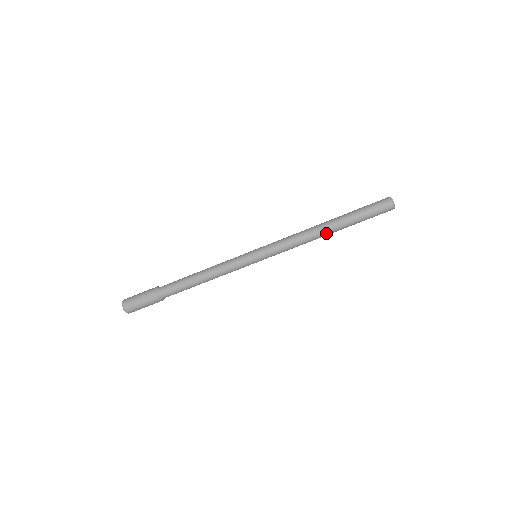
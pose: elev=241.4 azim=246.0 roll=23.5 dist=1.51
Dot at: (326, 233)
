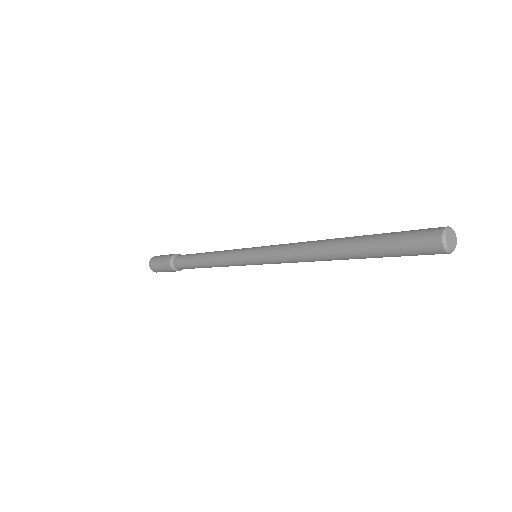
Dot at: (339, 259)
